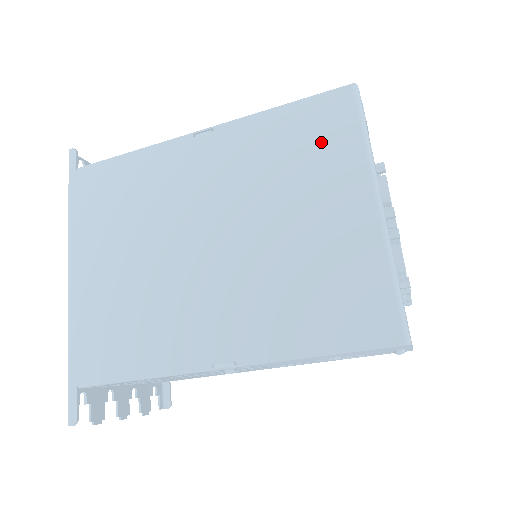
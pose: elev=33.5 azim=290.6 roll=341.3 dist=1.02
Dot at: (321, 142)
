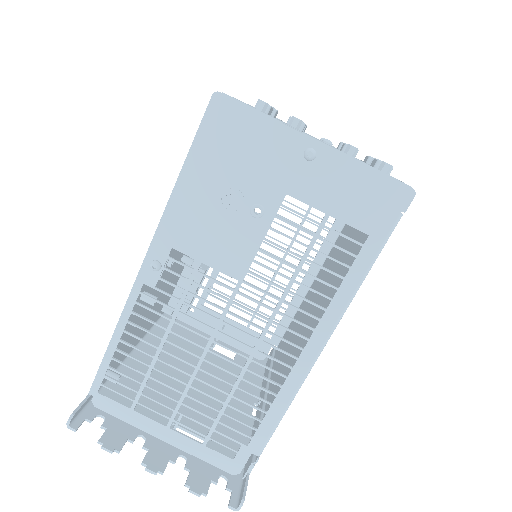
Dot at: occluded
